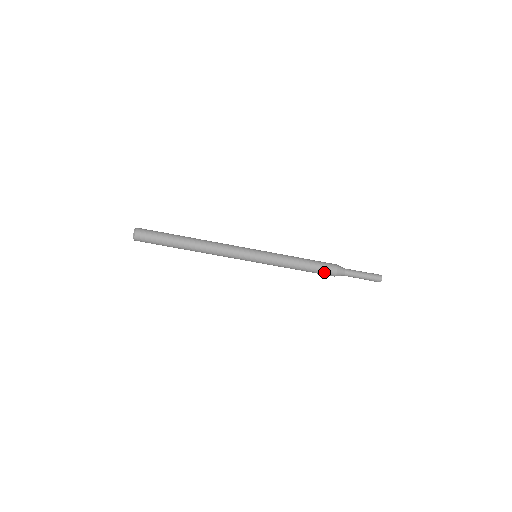
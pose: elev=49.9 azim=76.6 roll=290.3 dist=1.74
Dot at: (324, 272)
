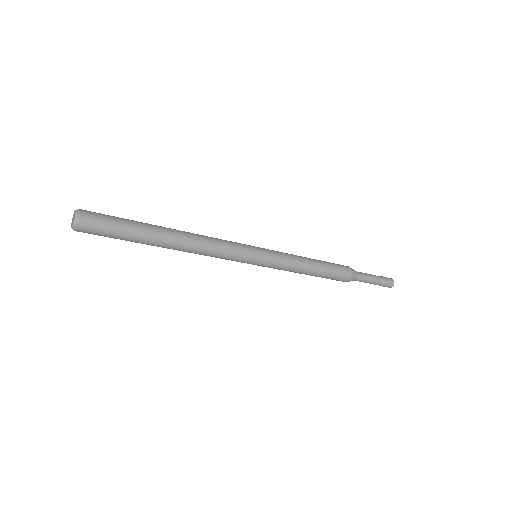
Dot at: (333, 279)
